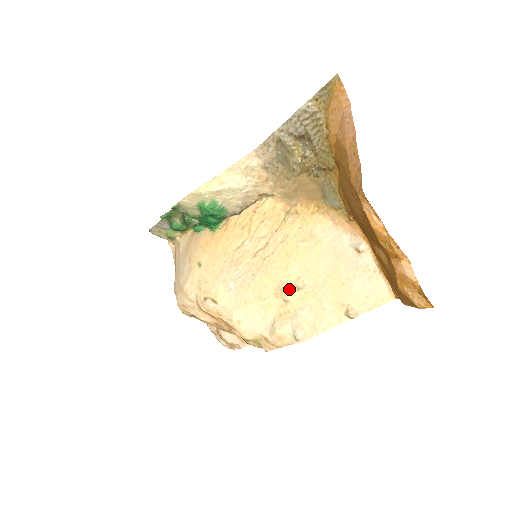
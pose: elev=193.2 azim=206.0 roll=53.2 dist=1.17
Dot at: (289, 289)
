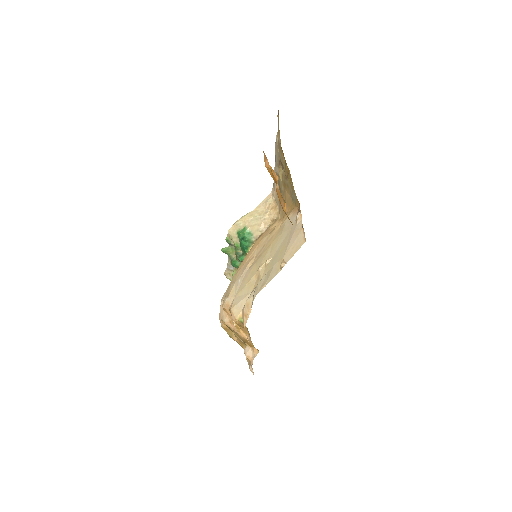
Dot at: (262, 267)
